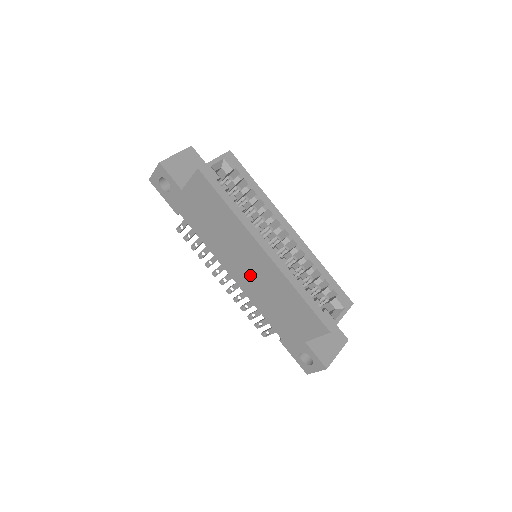
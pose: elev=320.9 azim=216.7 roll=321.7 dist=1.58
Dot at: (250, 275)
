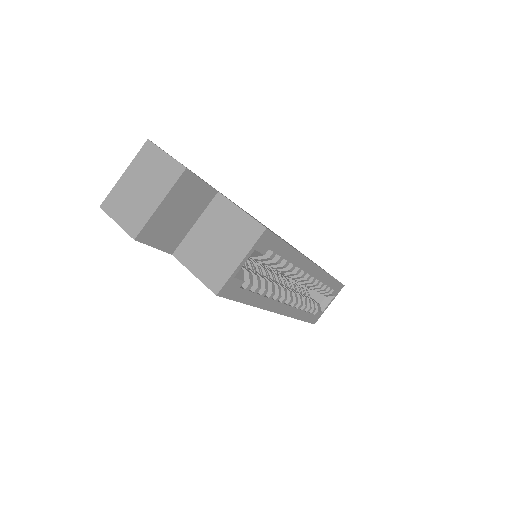
Dot at: occluded
